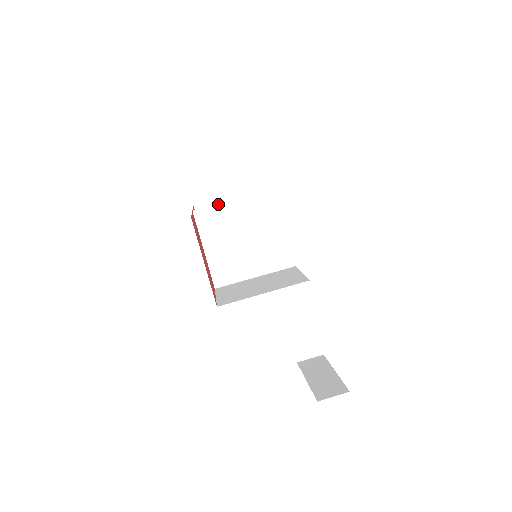
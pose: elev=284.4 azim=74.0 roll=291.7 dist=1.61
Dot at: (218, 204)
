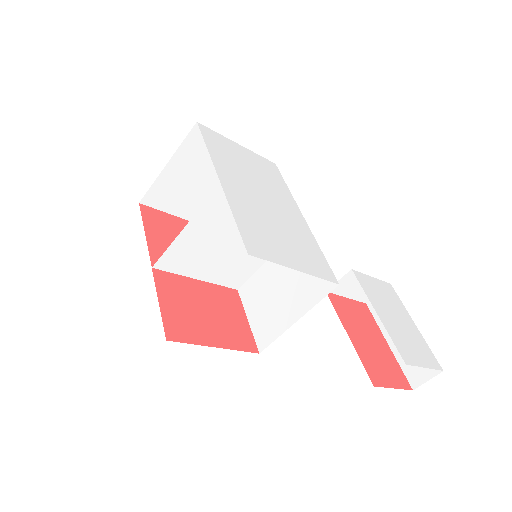
Dot at: (171, 245)
